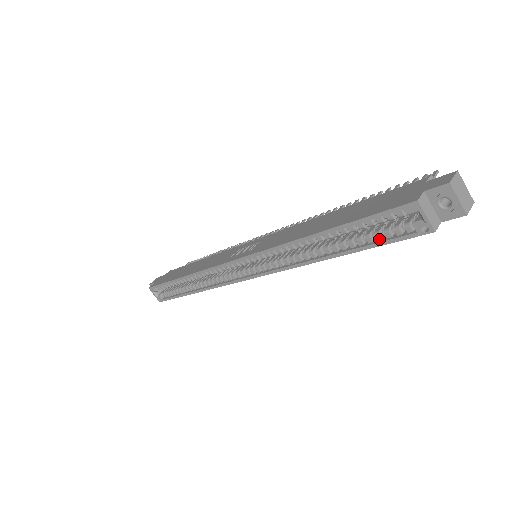
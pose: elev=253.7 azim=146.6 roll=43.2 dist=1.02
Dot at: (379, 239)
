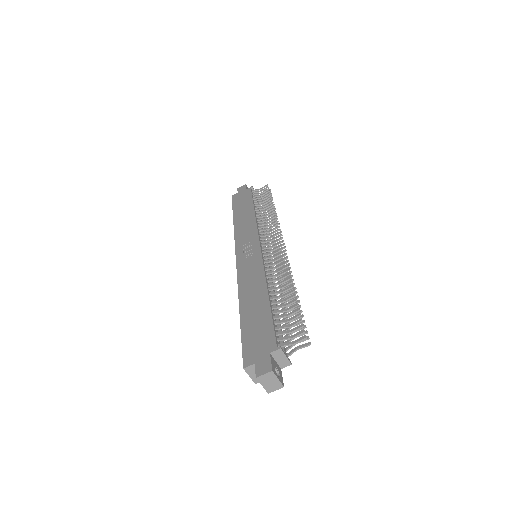
Dot at: occluded
